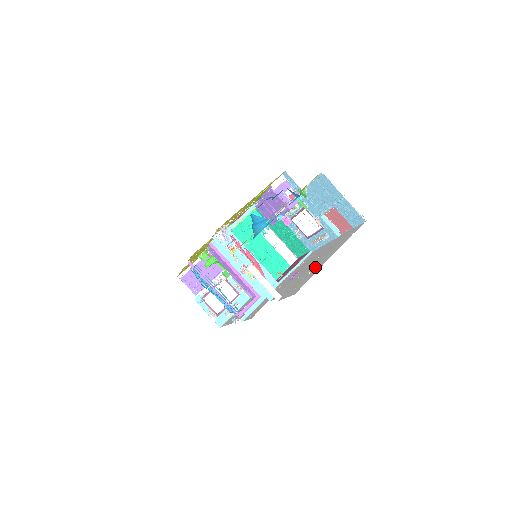
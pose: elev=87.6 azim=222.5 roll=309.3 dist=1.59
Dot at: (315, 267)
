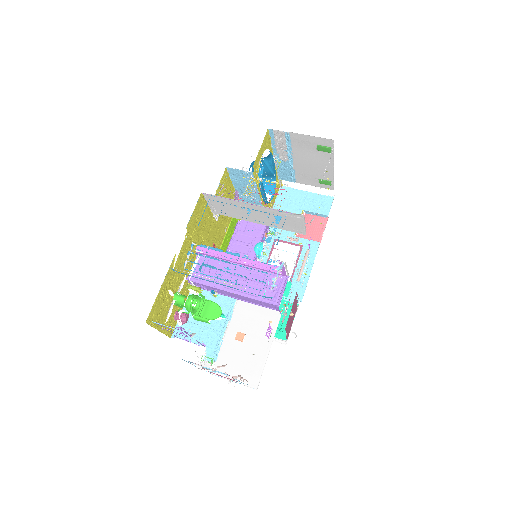
Dot at: occluded
